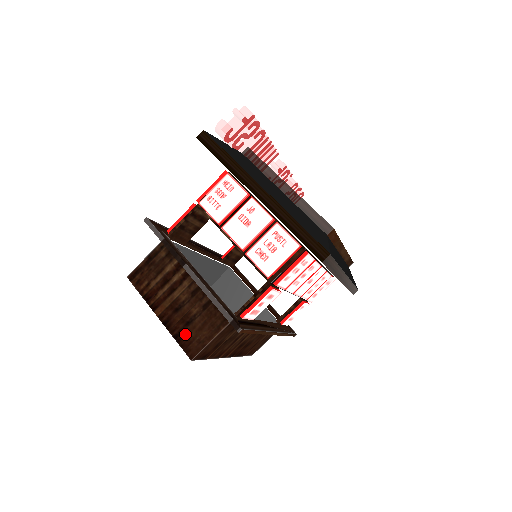
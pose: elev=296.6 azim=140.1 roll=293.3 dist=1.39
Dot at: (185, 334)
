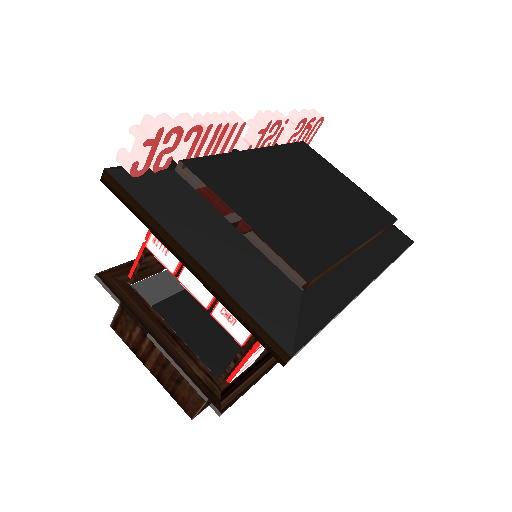
Dot at: (179, 393)
